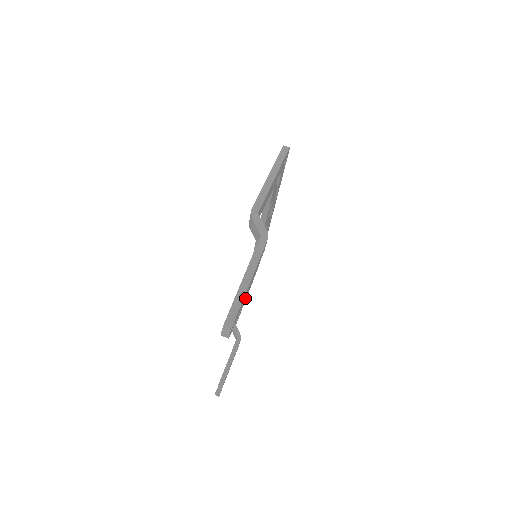
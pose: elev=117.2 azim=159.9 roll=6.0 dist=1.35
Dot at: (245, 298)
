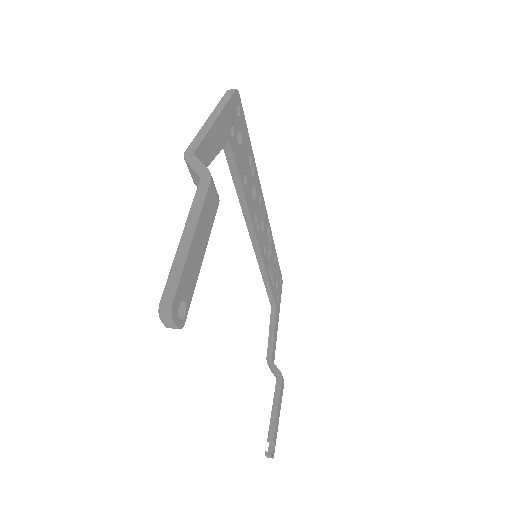
Dot at: (274, 325)
